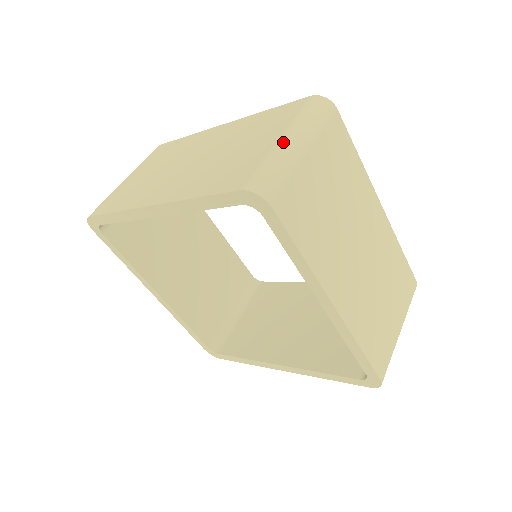
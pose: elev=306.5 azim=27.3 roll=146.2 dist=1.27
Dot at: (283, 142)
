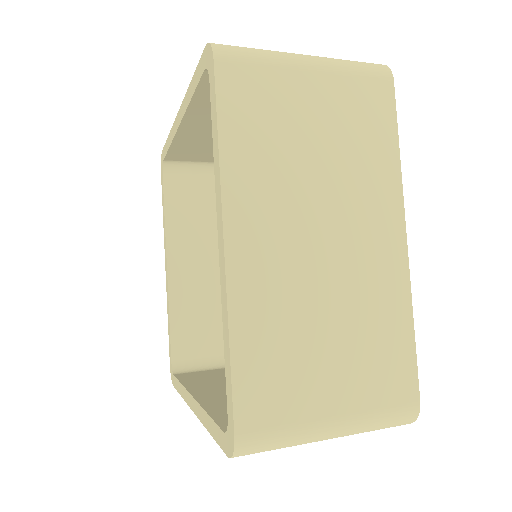
Dot at: (294, 53)
